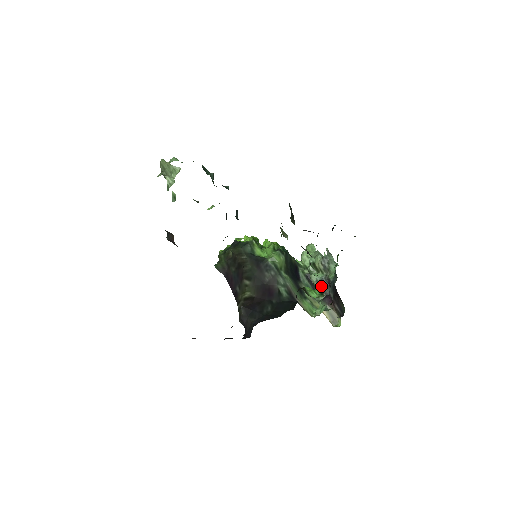
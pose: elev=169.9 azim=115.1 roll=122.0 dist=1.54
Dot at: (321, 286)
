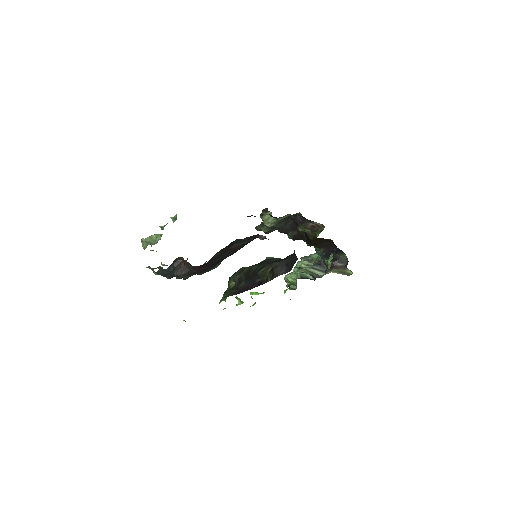
Dot at: (317, 269)
